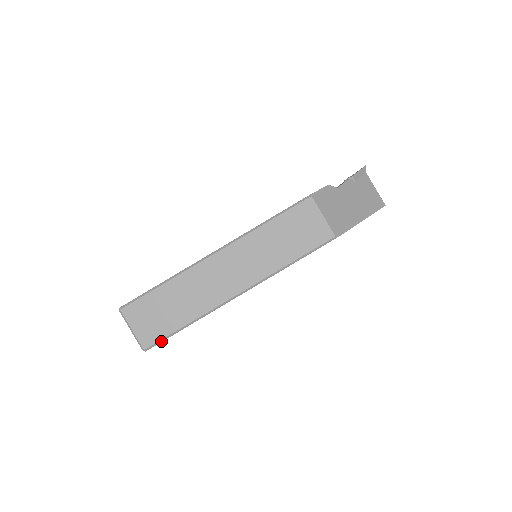
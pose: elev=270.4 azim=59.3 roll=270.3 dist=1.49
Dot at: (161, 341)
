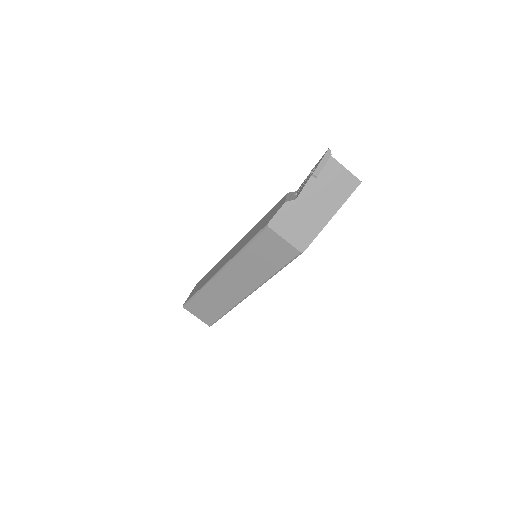
Dot at: (216, 321)
